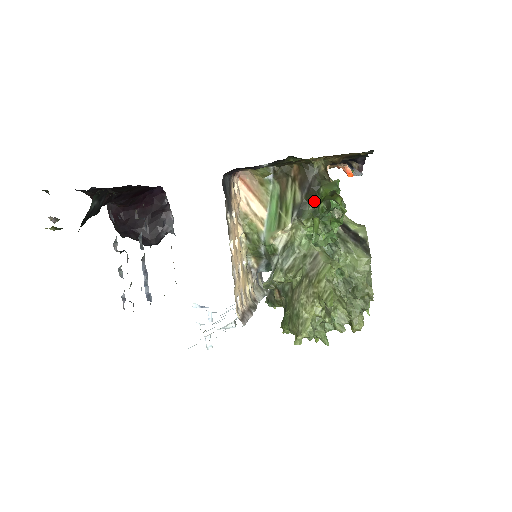
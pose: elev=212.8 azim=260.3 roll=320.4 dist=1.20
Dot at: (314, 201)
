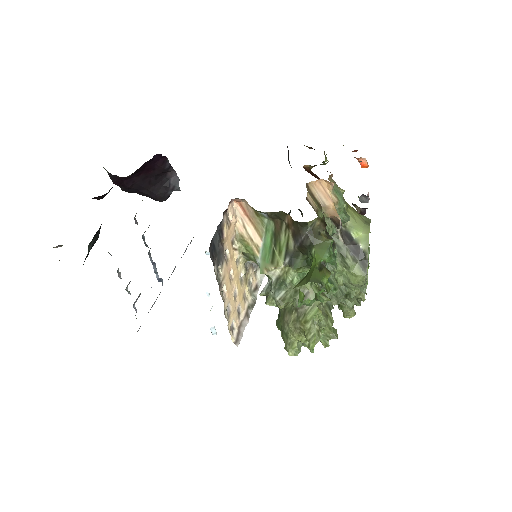
Dot at: (306, 254)
